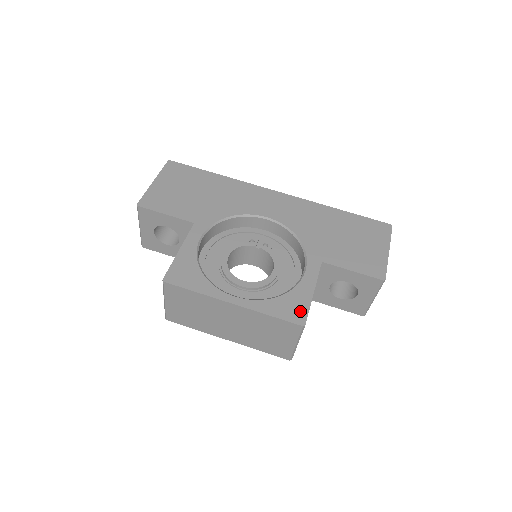
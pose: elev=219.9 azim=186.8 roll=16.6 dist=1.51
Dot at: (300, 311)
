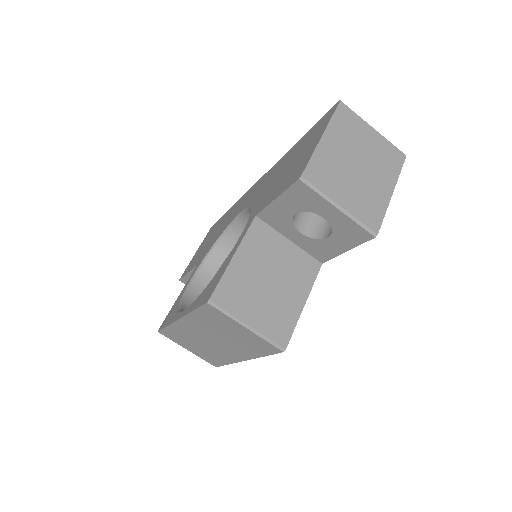
Dot at: (213, 287)
